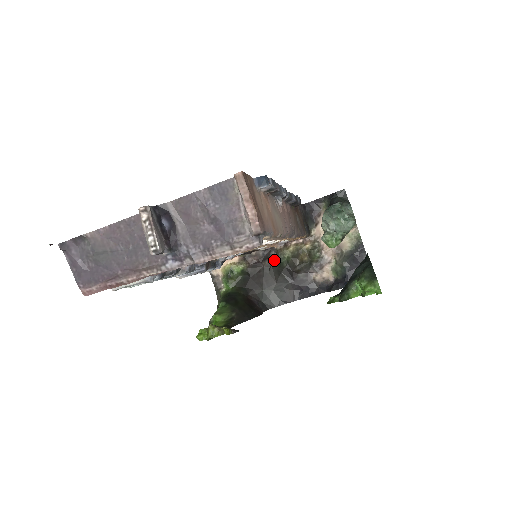
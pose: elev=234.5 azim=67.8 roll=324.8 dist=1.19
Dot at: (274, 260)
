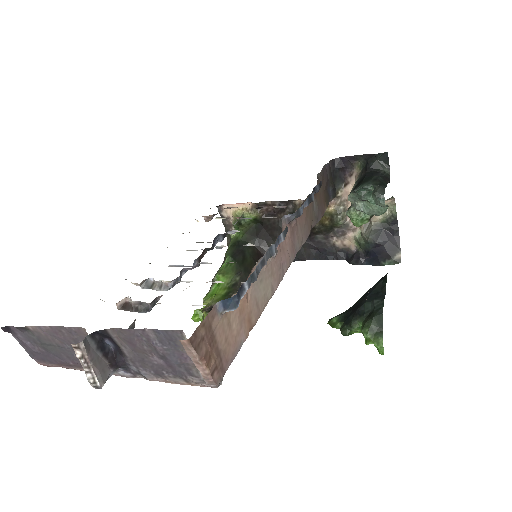
Dot at: occluded
